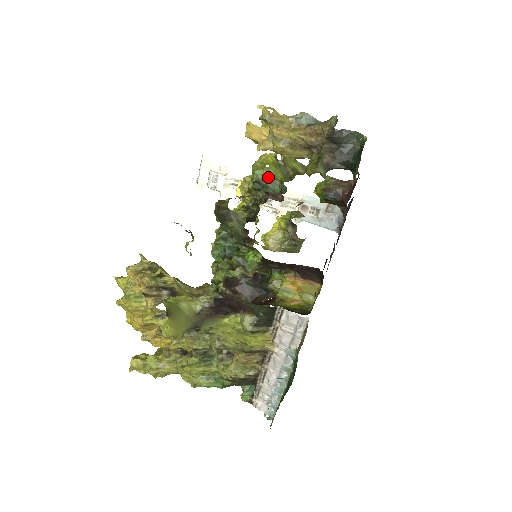
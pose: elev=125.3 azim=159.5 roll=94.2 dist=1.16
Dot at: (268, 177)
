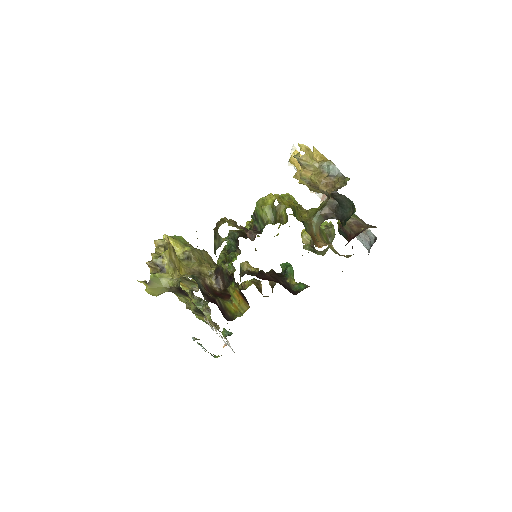
Dot at: (261, 215)
